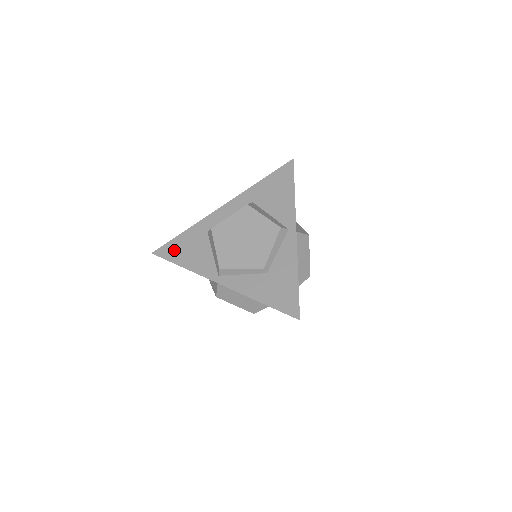
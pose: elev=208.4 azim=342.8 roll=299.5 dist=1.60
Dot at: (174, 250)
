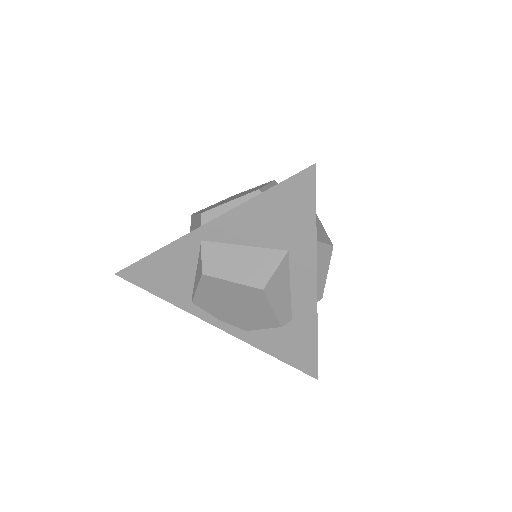
Dot at: occluded
